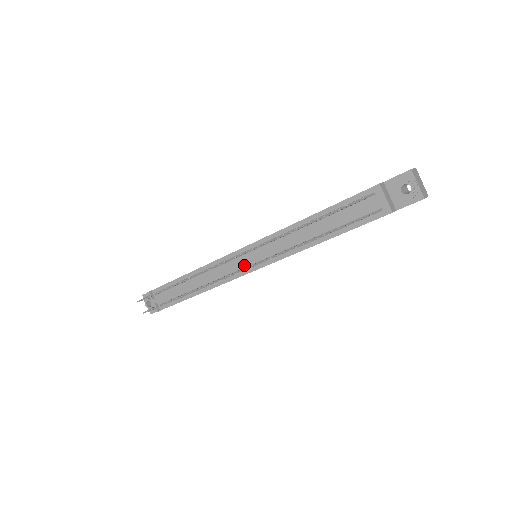
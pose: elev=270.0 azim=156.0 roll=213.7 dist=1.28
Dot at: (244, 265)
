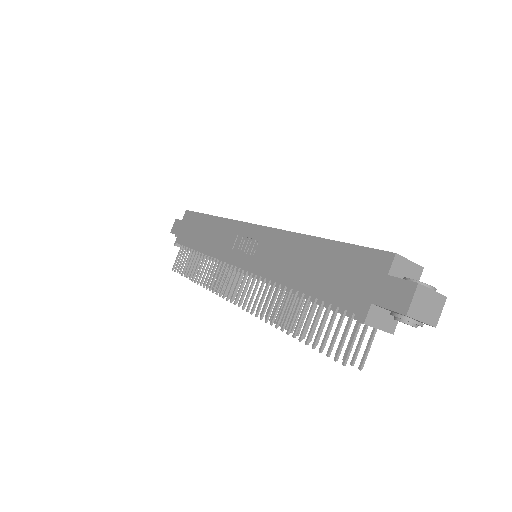
Dot at: occluded
